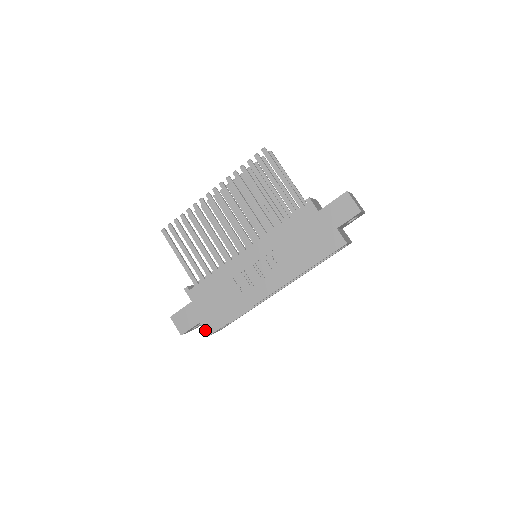
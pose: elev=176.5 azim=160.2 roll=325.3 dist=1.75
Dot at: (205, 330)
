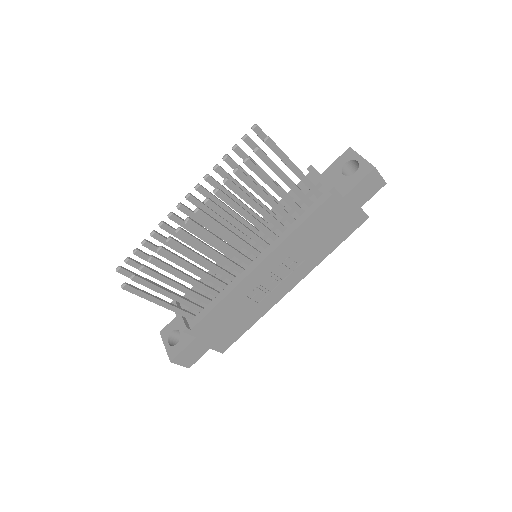
Dot at: (218, 351)
